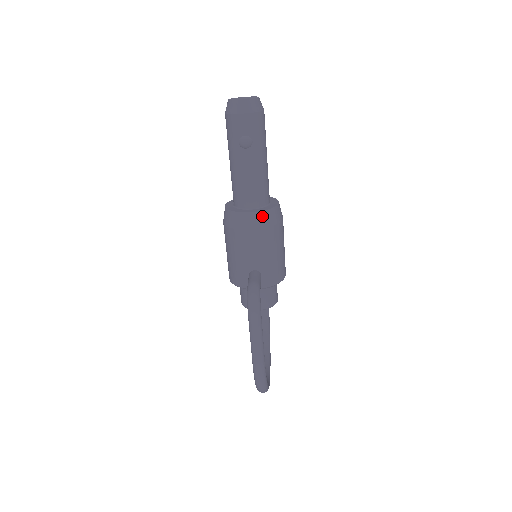
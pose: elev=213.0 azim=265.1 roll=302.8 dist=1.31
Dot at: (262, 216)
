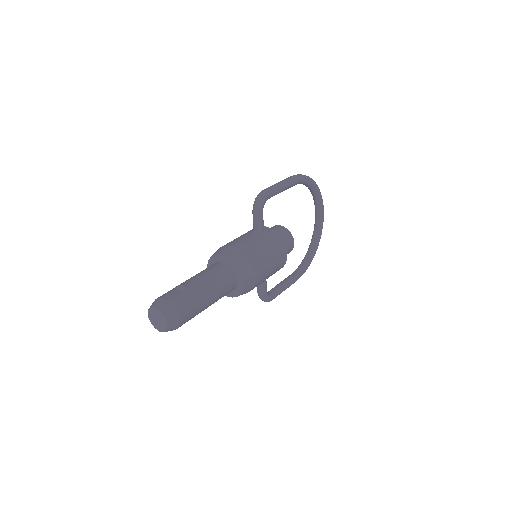
Dot at: (237, 296)
